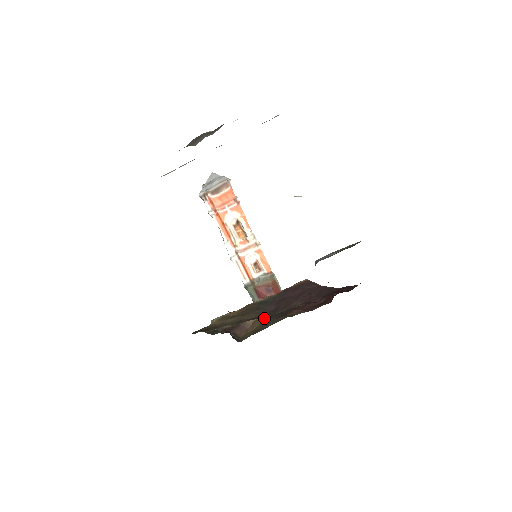
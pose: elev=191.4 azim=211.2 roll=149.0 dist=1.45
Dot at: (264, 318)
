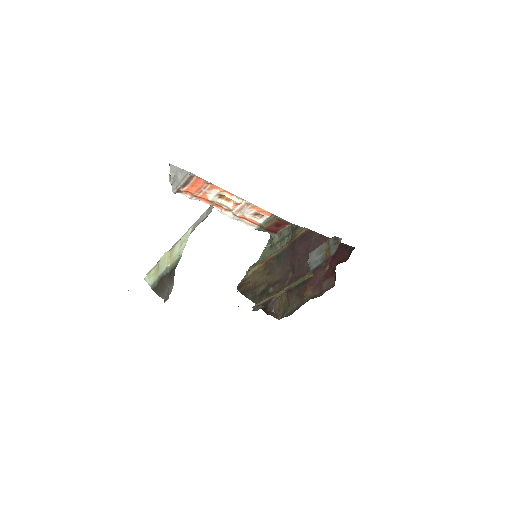
Dot at: (287, 292)
